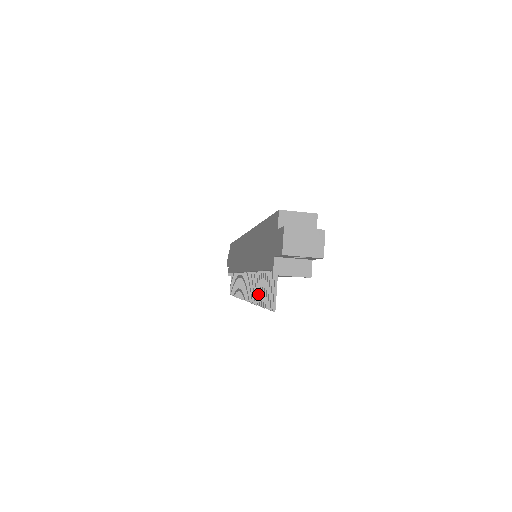
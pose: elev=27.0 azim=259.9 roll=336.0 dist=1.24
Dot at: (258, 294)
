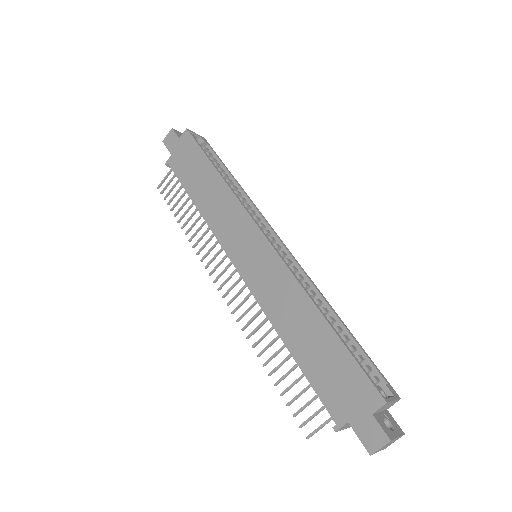
Dot at: (271, 359)
